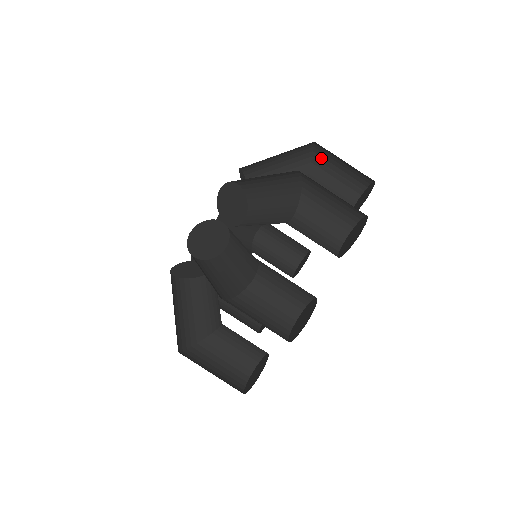
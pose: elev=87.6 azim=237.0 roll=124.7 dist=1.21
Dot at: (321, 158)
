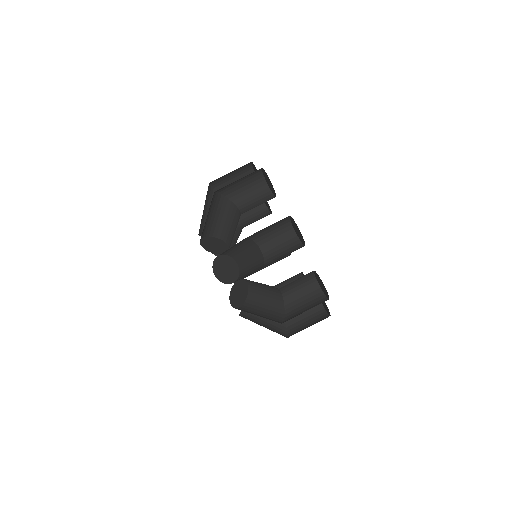
Dot at: (224, 188)
